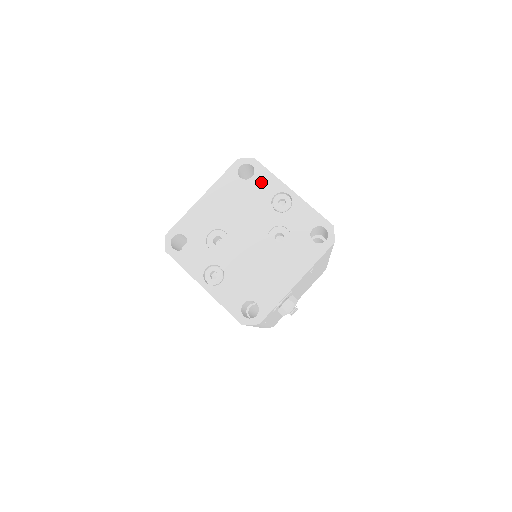
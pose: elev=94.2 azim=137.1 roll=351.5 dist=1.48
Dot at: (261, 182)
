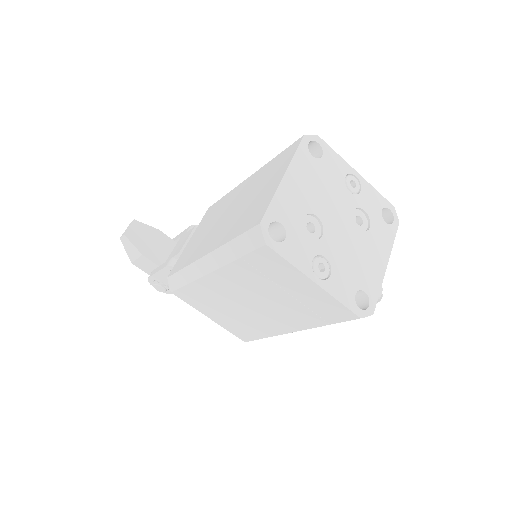
Dot at: (331, 162)
